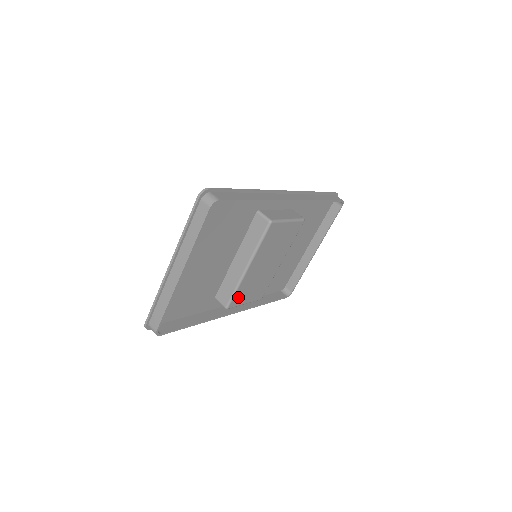
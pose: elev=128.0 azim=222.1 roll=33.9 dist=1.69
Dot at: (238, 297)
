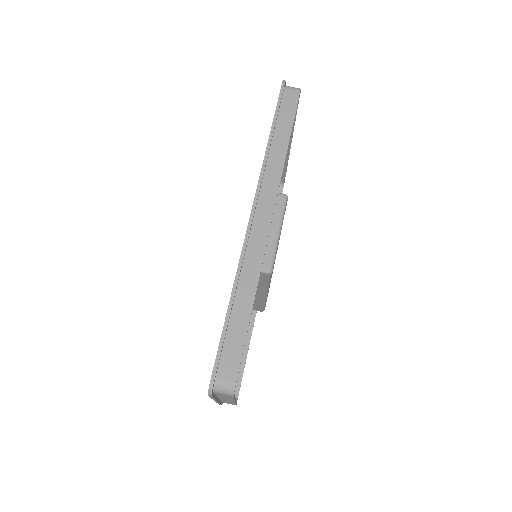
Dot at: occluded
